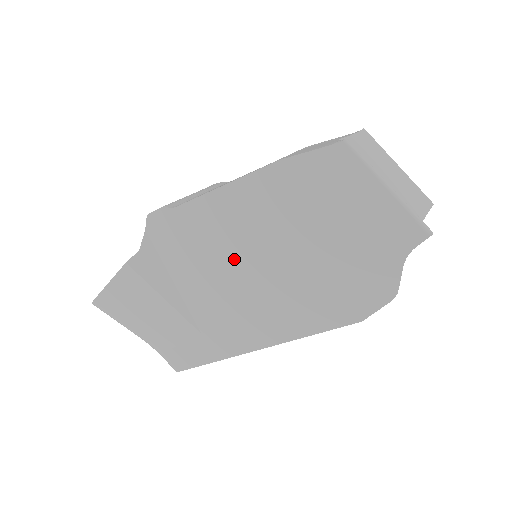
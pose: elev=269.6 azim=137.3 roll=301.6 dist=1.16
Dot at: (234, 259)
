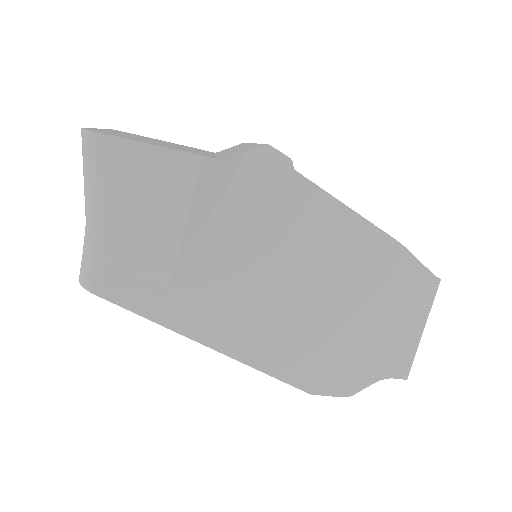
Dot at: (287, 264)
